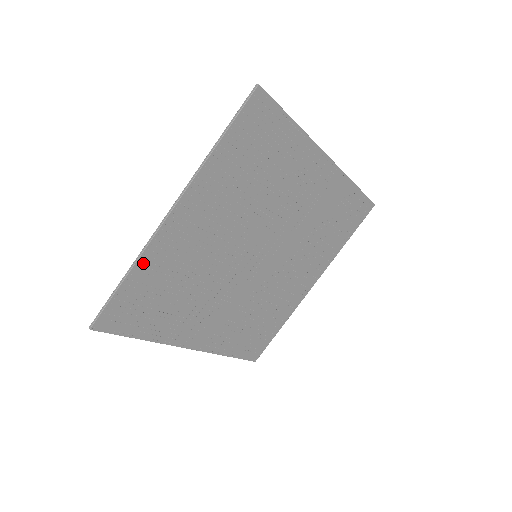
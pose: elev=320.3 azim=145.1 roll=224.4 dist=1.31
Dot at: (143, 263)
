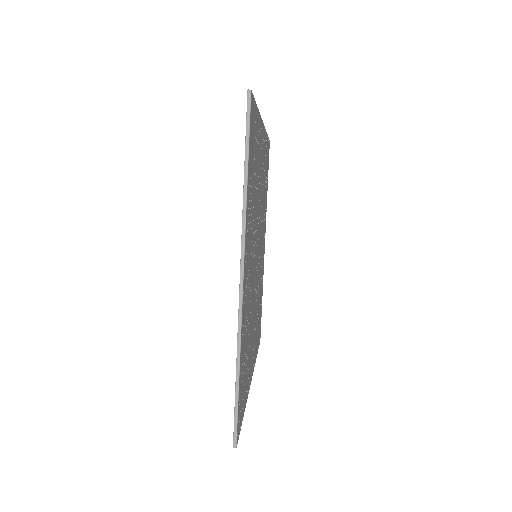
Dot at: (241, 346)
